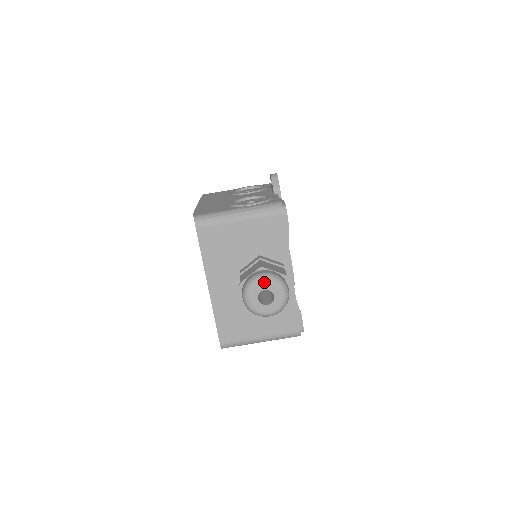
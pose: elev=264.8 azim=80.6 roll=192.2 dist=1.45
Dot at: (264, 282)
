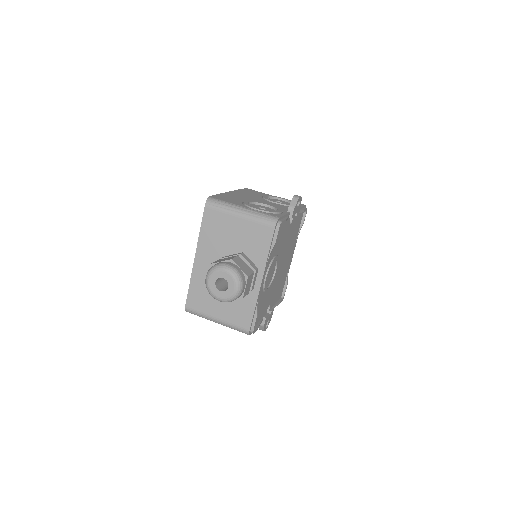
Dot at: (225, 271)
